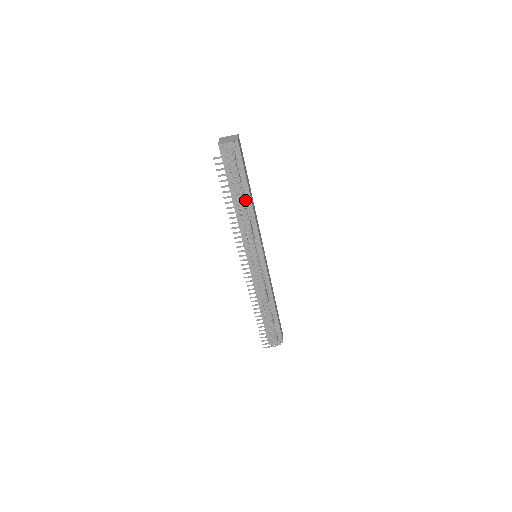
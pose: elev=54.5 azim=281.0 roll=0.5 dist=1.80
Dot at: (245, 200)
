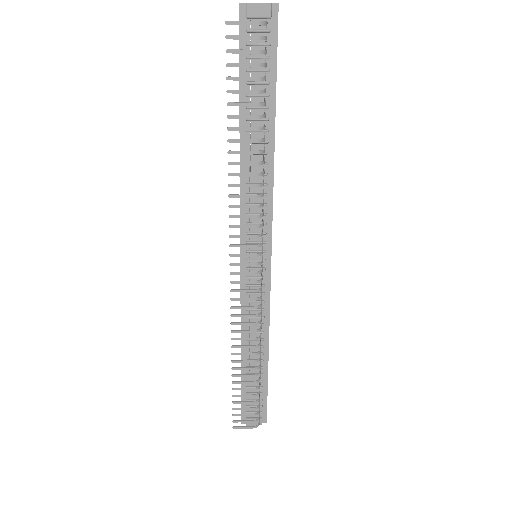
Dot at: (264, 135)
